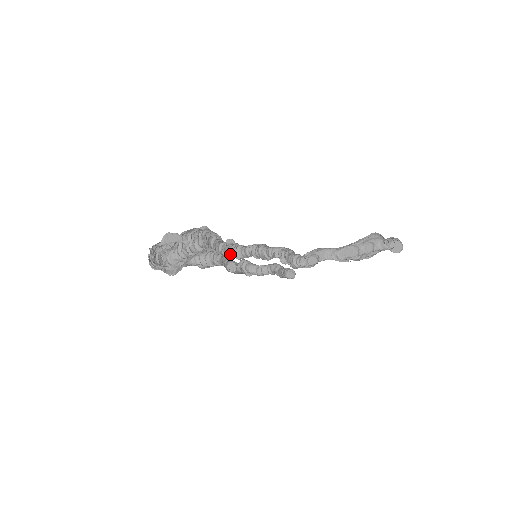
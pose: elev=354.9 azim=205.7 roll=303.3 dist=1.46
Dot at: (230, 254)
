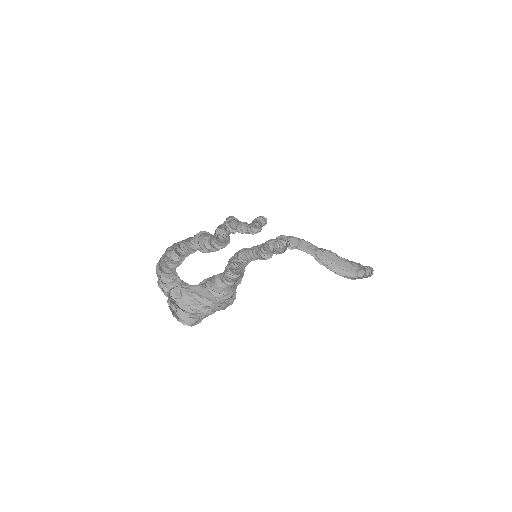
Dot at: occluded
